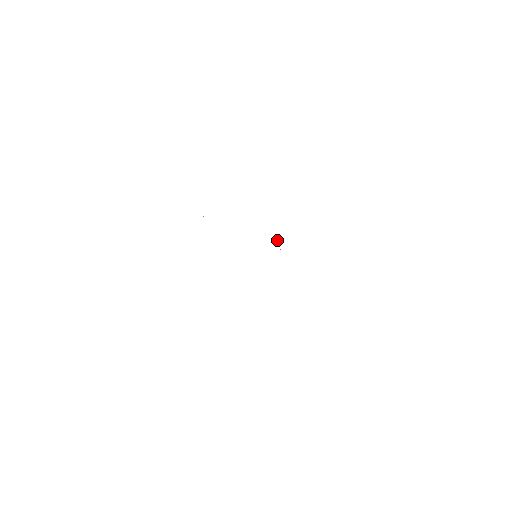
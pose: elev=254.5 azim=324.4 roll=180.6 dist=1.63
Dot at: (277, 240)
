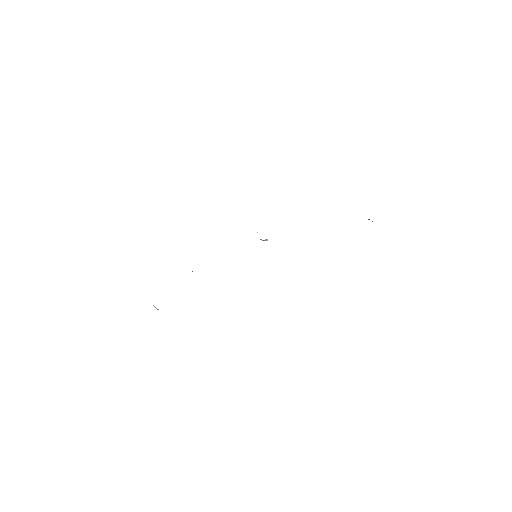
Dot at: occluded
